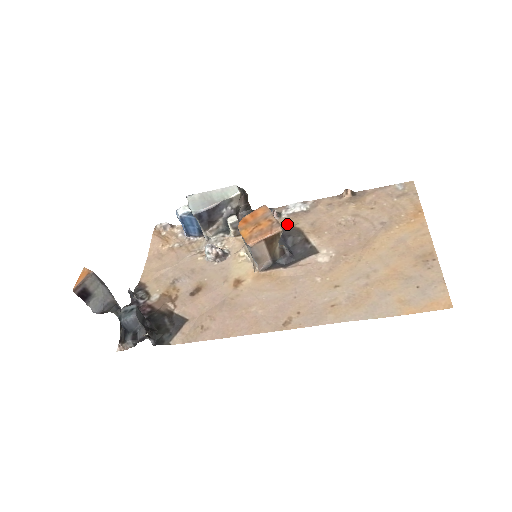
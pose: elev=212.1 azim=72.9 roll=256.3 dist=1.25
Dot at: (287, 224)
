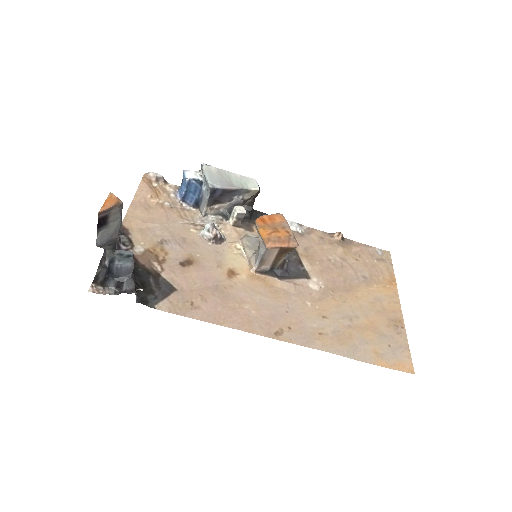
Dot at: occluded
